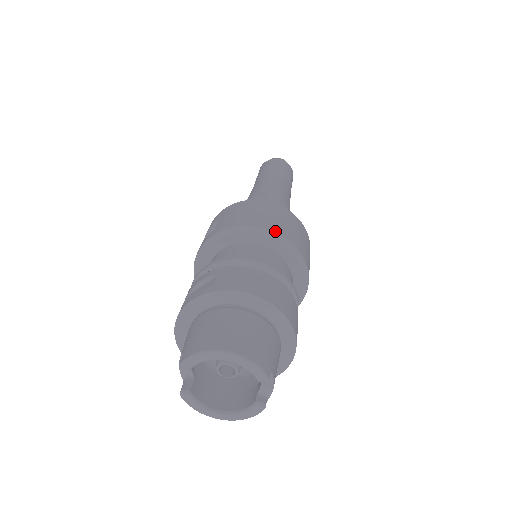
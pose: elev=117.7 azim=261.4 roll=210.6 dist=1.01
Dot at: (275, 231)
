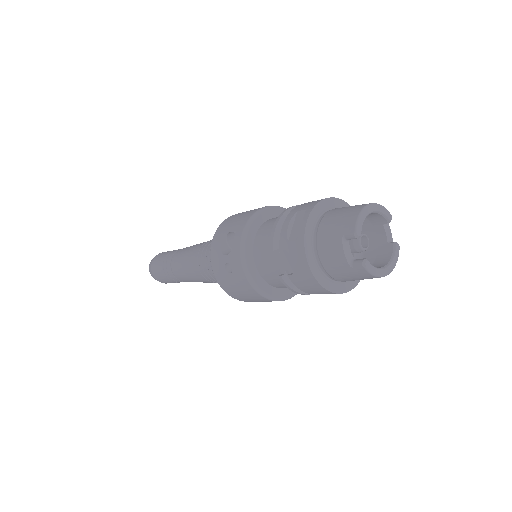
Dot at: (275, 206)
